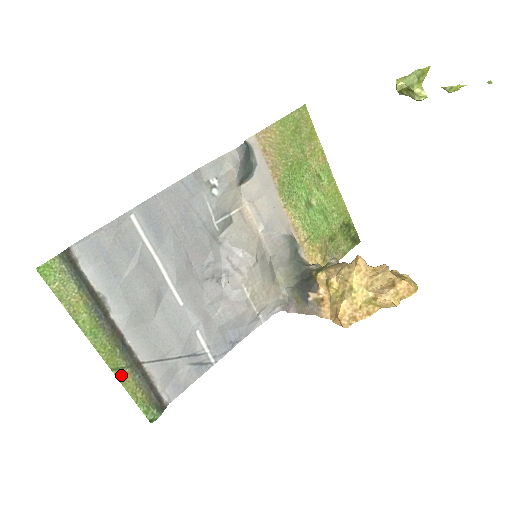
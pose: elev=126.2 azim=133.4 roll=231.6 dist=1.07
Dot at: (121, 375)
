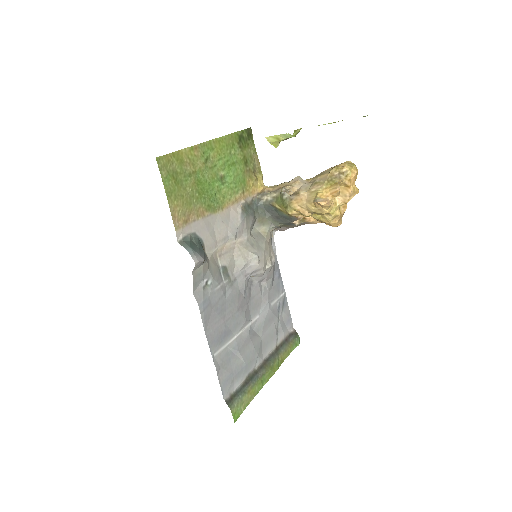
Dot at: (281, 362)
